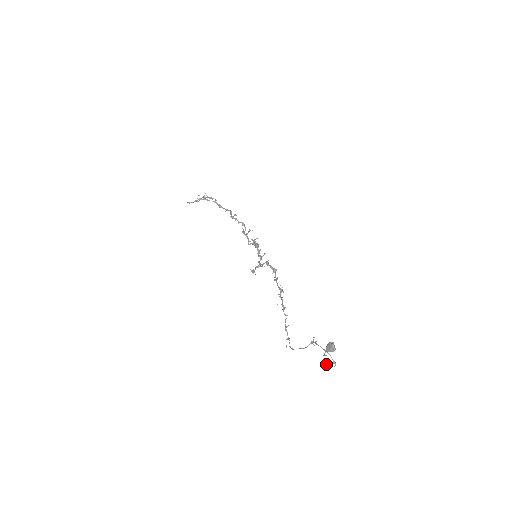
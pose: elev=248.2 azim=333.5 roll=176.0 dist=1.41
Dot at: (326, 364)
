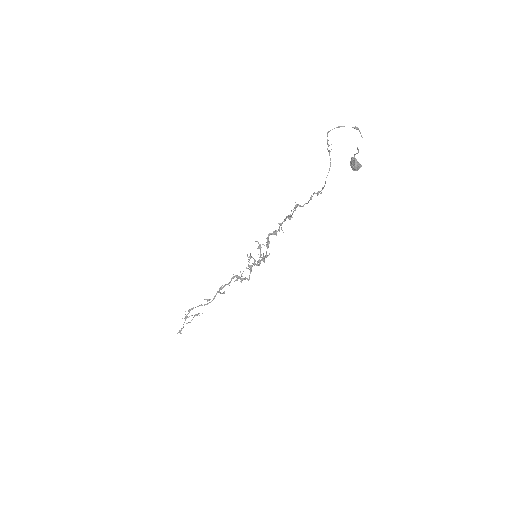
Dot at: (358, 152)
